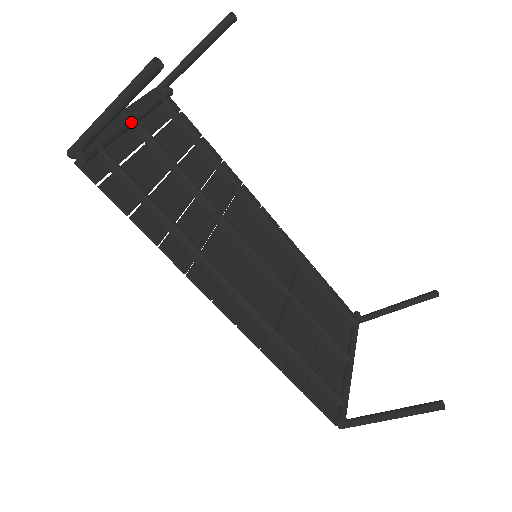
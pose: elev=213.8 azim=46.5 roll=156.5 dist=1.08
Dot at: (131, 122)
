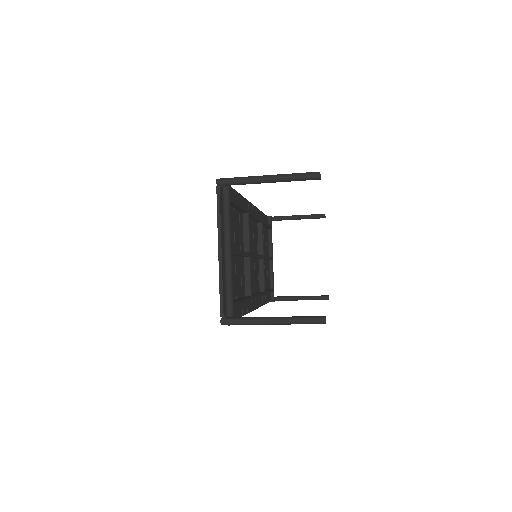
Dot at: occluded
